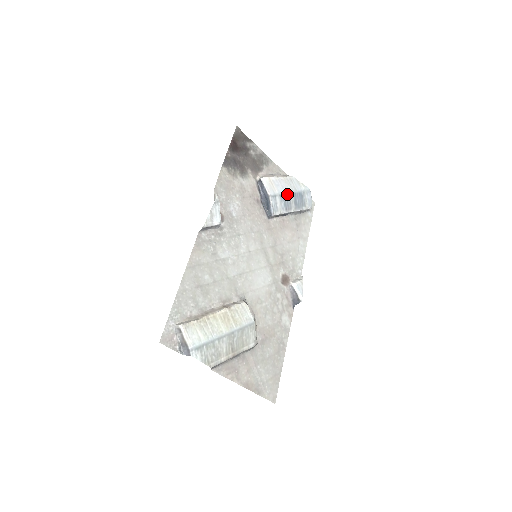
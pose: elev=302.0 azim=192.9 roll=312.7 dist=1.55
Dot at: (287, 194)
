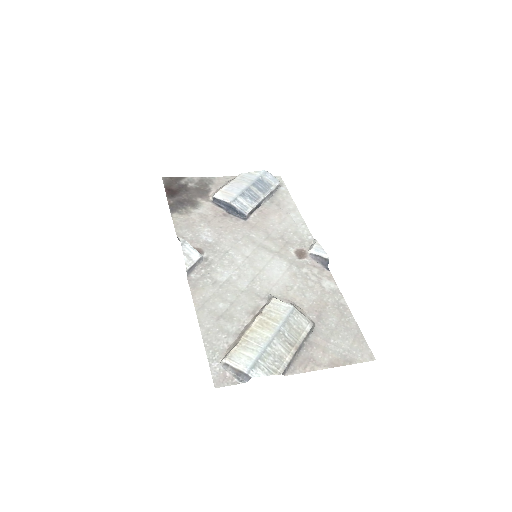
Dot at: (246, 189)
